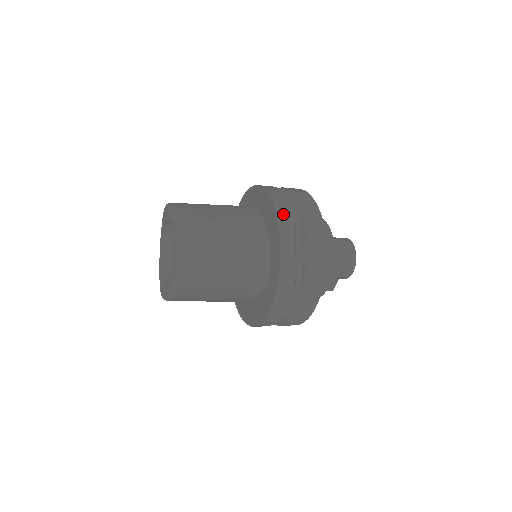
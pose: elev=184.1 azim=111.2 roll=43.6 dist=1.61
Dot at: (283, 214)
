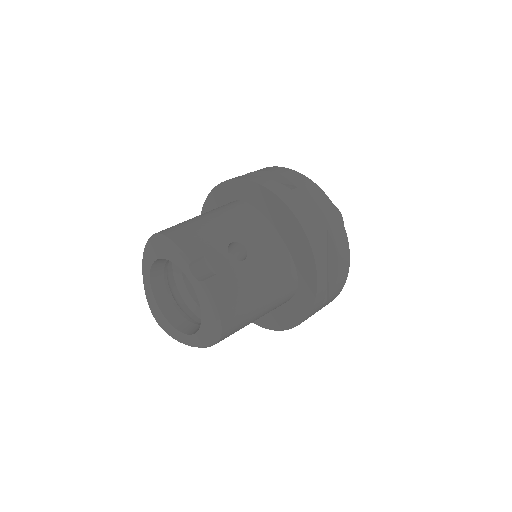
Dot at: (314, 238)
